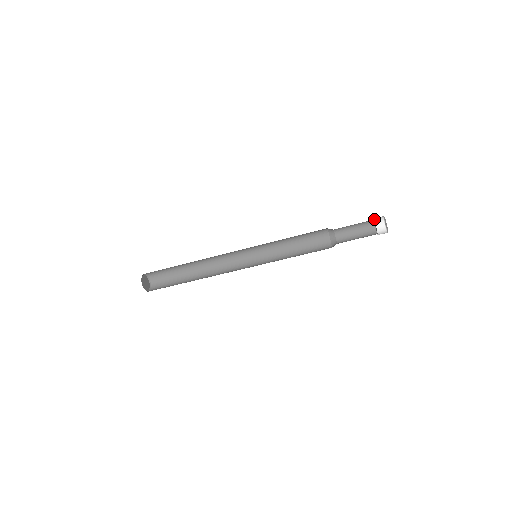
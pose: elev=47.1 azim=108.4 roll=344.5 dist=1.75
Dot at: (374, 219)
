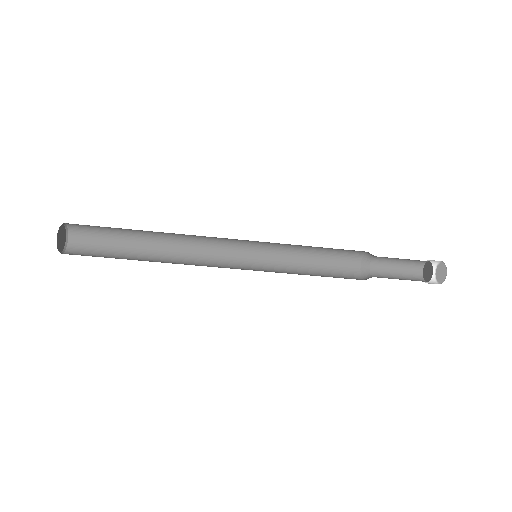
Dot at: occluded
